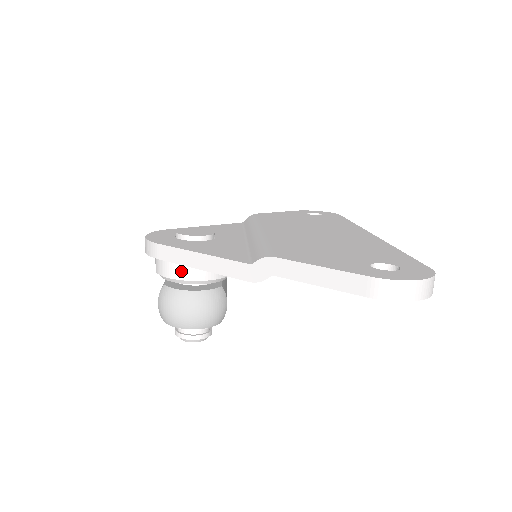
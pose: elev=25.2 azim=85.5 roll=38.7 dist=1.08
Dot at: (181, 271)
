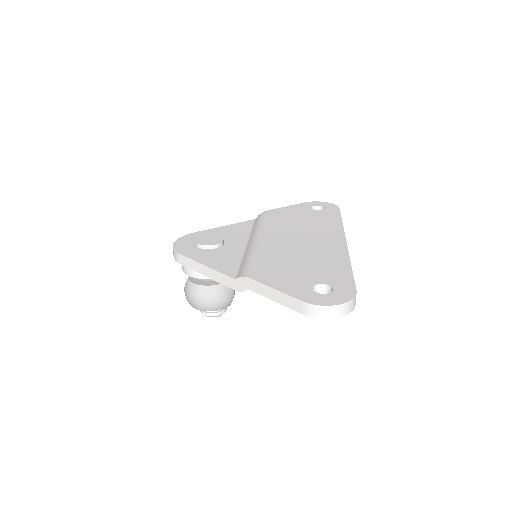
Dot at: (197, 272)
